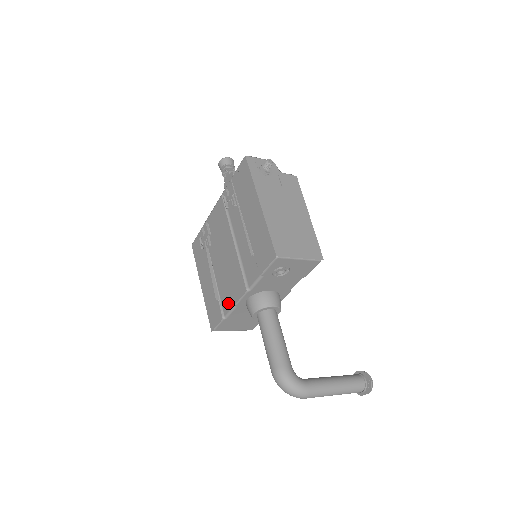
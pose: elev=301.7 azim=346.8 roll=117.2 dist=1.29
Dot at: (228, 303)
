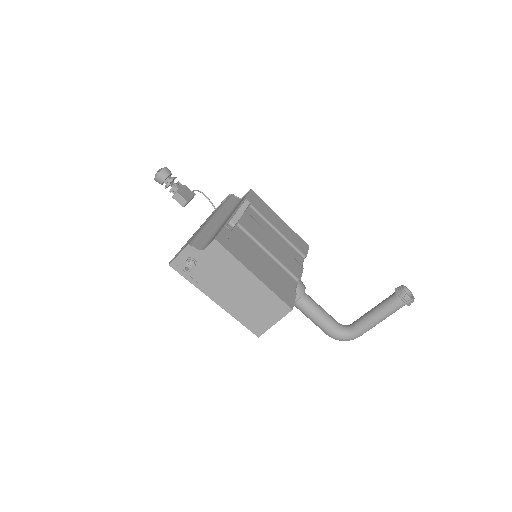
Dot at: occluded
